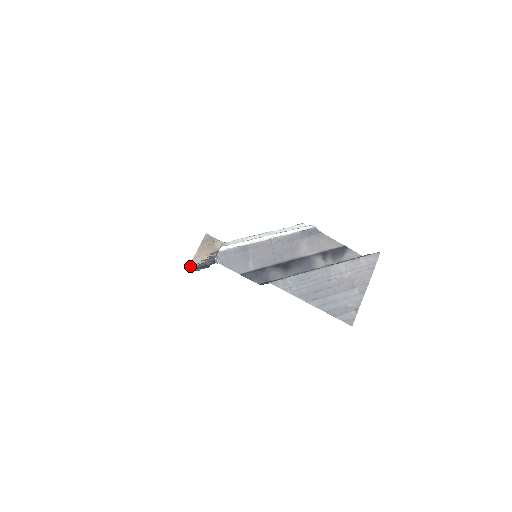
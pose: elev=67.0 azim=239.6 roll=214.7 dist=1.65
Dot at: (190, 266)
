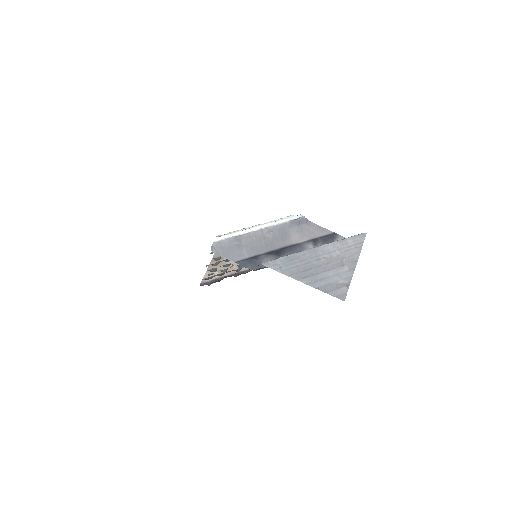
Dot at: (202, 282)
